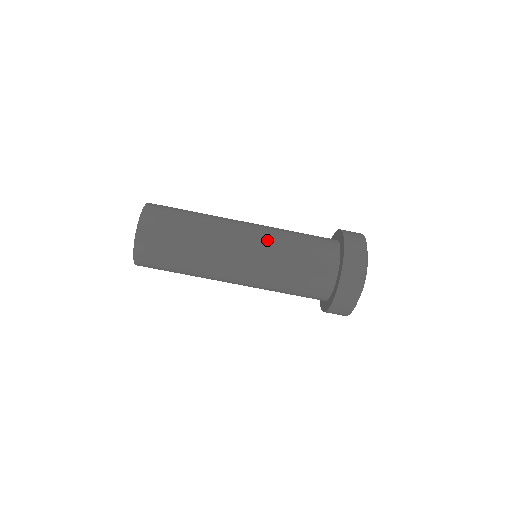
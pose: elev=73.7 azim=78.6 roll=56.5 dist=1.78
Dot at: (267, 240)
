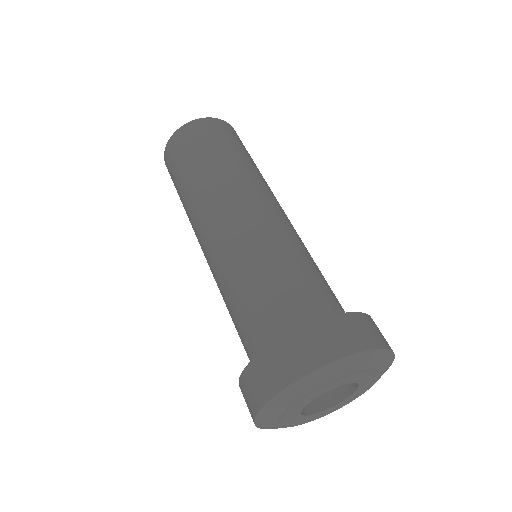
Dot at: occluded
